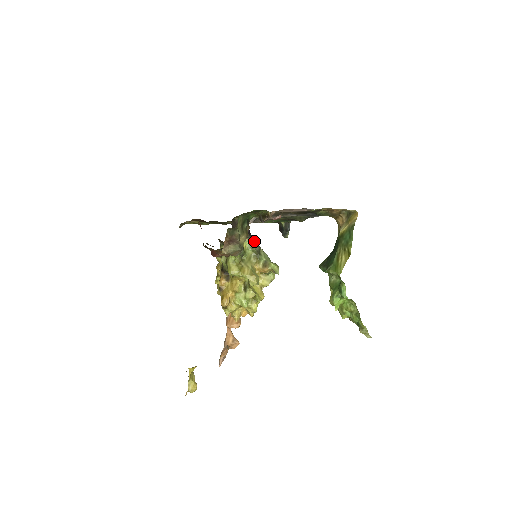
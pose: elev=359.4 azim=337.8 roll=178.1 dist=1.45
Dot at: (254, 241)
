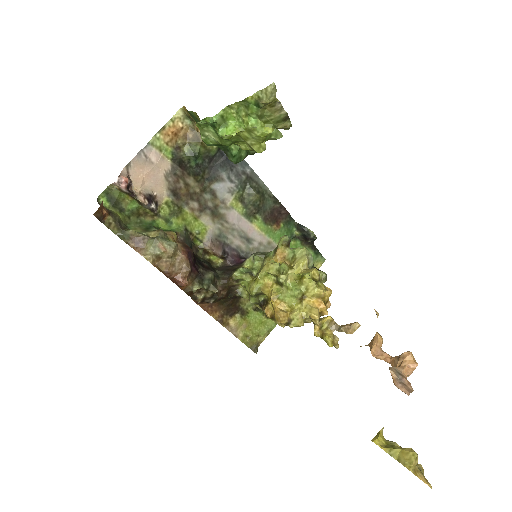
Dot at: (251, 255)
